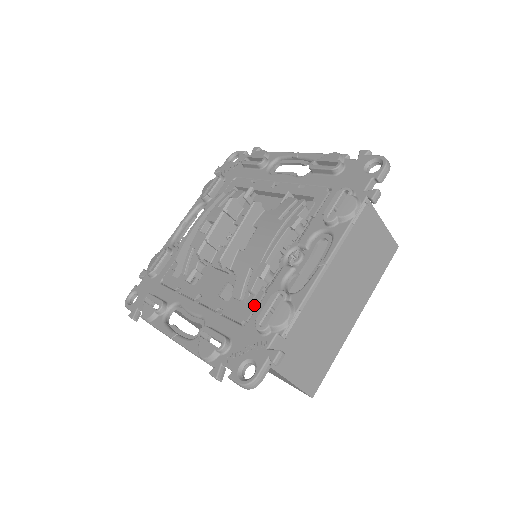
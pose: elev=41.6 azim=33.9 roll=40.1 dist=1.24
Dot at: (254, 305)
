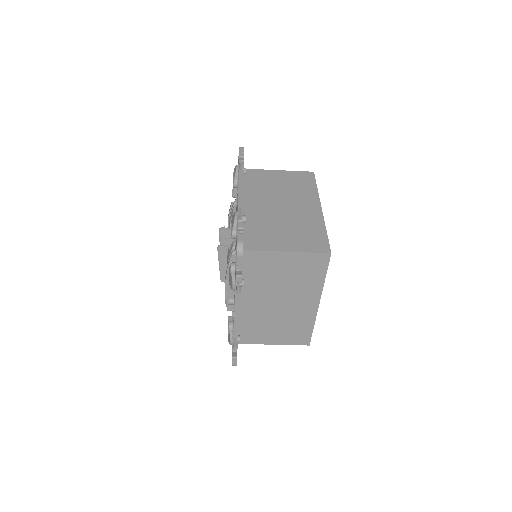
Dot at: occluded
